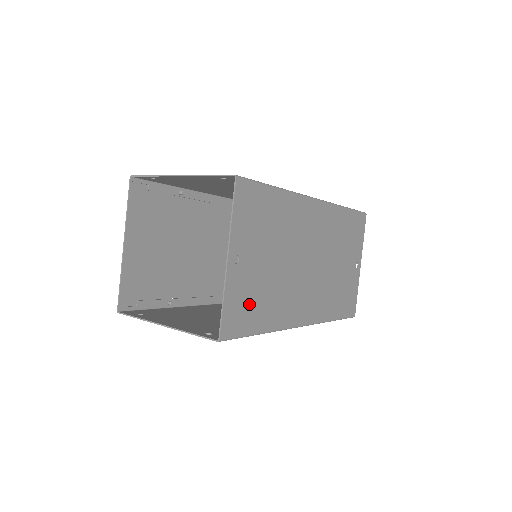
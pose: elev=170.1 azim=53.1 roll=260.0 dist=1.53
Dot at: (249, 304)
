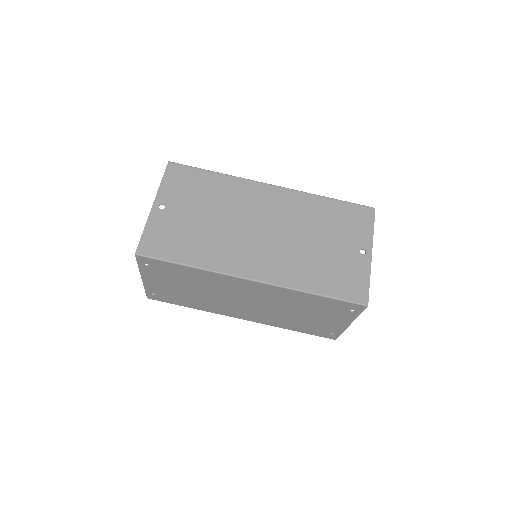
Dot at: (173, 239)
